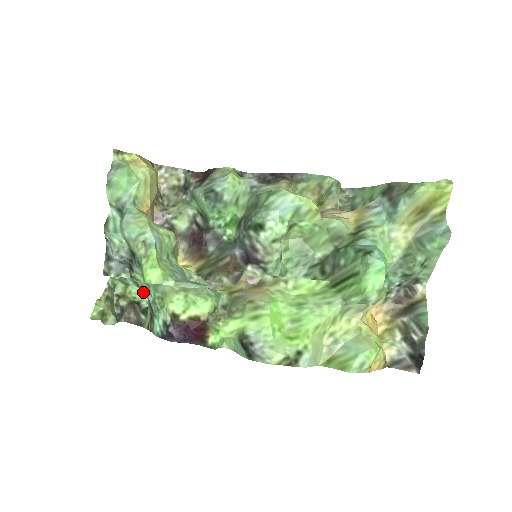
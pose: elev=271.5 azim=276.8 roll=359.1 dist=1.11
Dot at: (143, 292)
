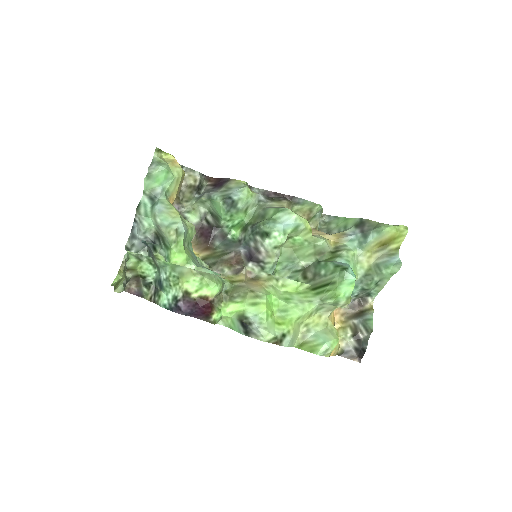
Dot at: (153, 269)
